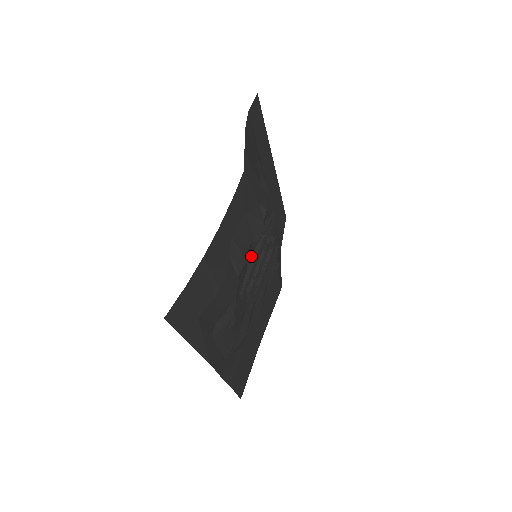
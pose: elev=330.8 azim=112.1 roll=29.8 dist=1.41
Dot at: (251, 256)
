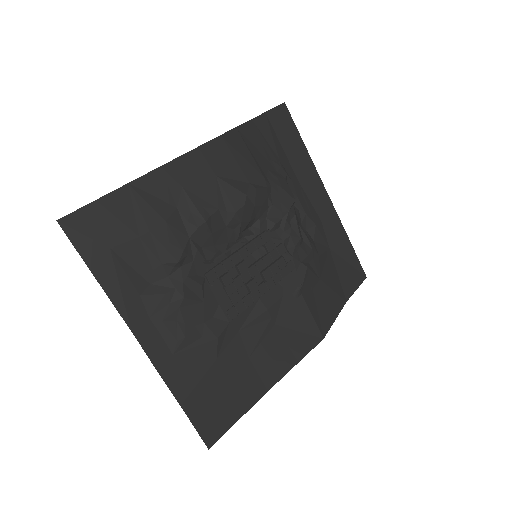
Dot at: occluded
